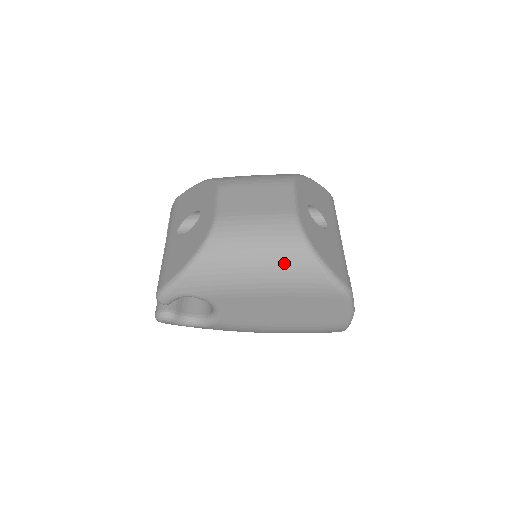
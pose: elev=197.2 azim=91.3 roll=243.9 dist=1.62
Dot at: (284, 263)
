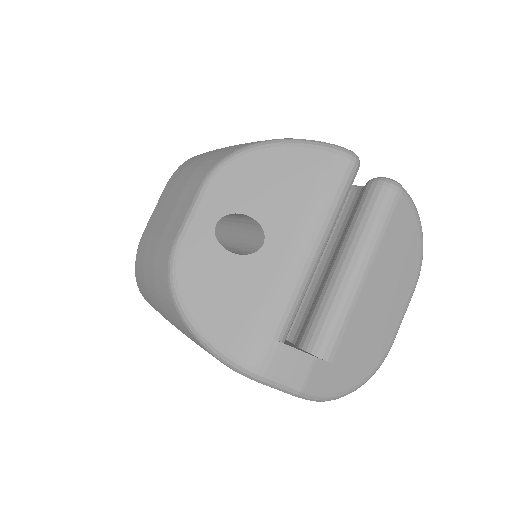
Dot at: (169, 315)
